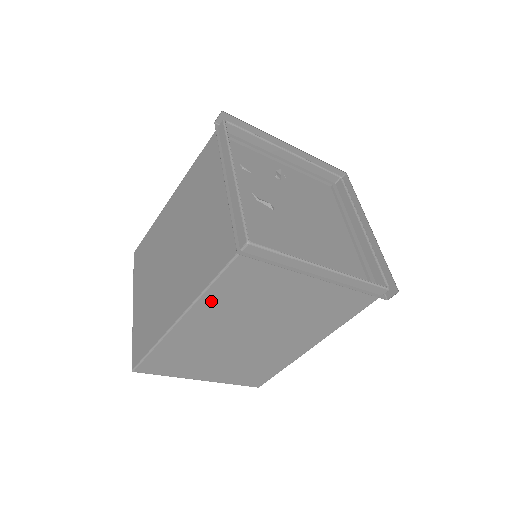
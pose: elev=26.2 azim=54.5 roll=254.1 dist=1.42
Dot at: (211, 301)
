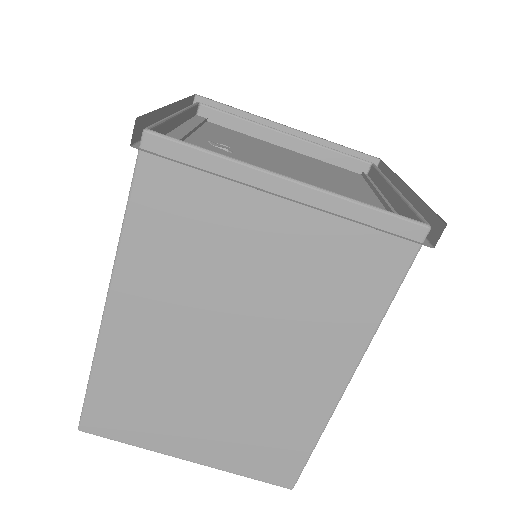
Dot at: occluded
